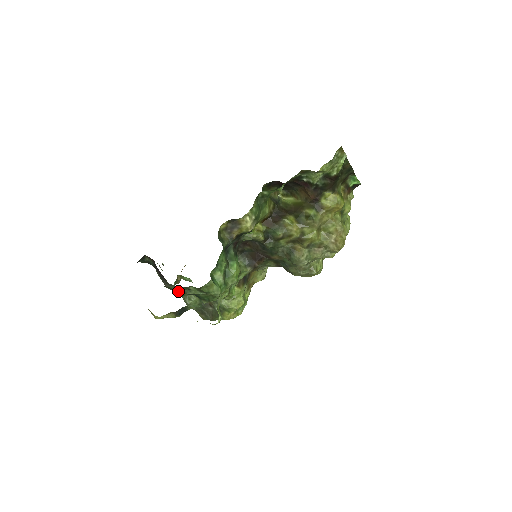
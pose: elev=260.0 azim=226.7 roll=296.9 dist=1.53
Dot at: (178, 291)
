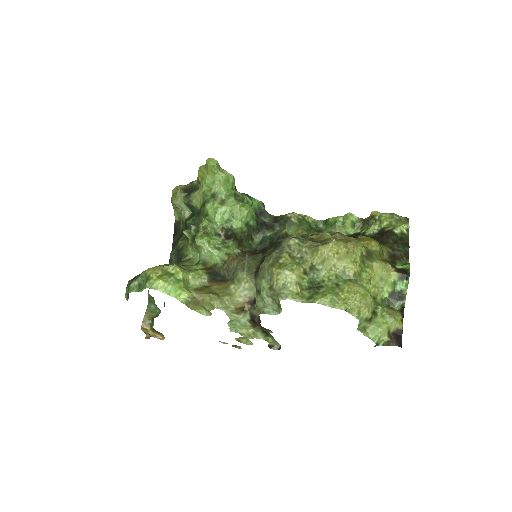
Dot at: occluded
